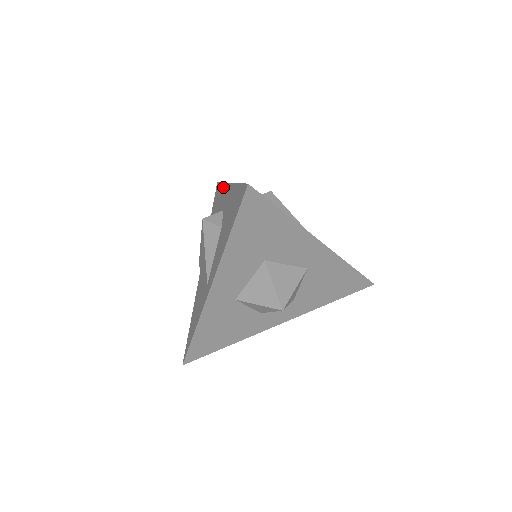
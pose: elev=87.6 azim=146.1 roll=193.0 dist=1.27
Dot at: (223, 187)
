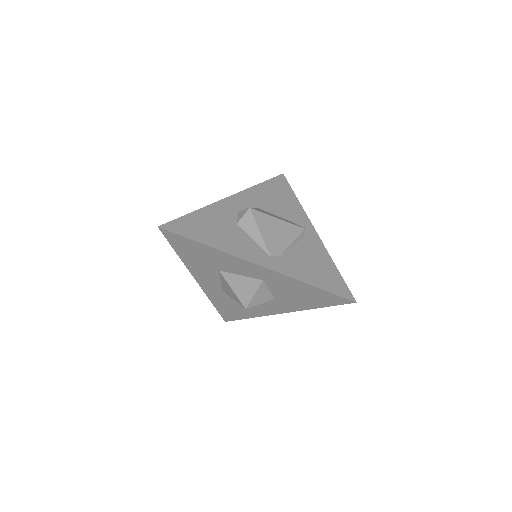
Dot at: occluded
